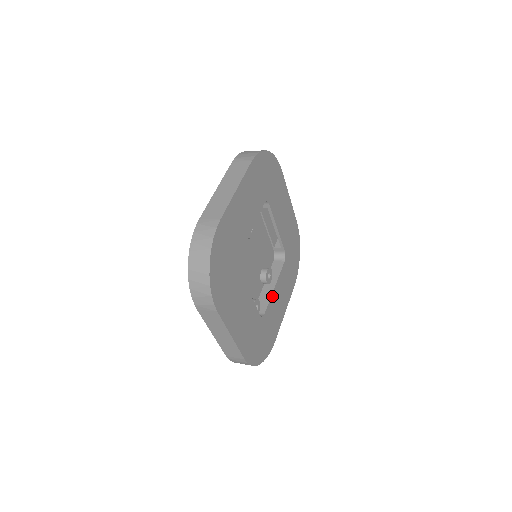
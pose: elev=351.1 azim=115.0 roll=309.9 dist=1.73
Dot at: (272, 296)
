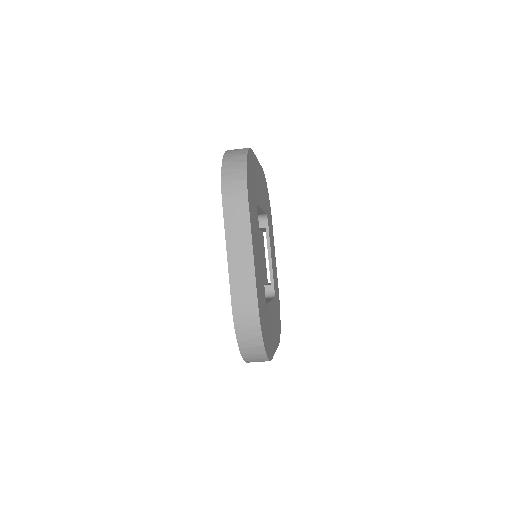
Dot at: (269, 304)
